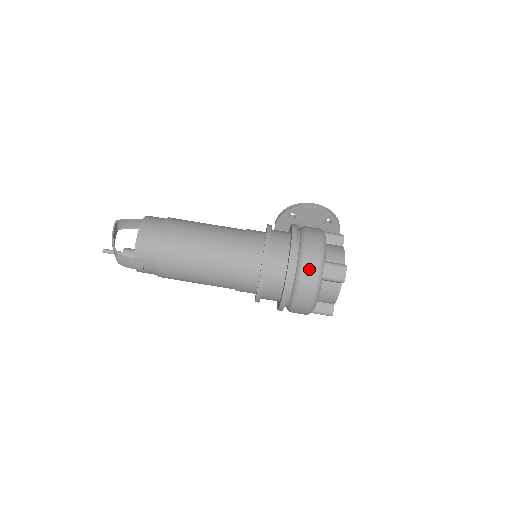
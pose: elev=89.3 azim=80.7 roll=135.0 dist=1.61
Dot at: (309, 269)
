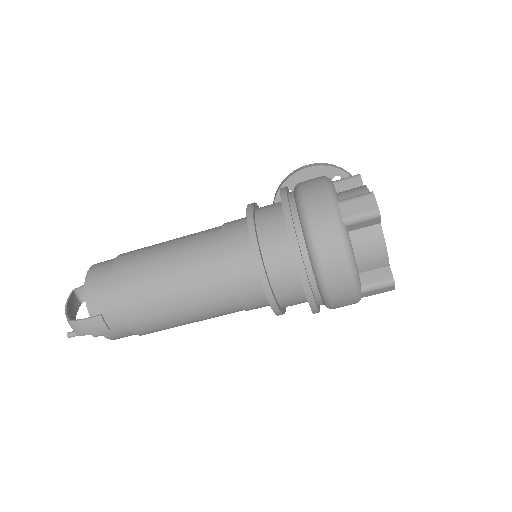
Dot at: (318, 218)
